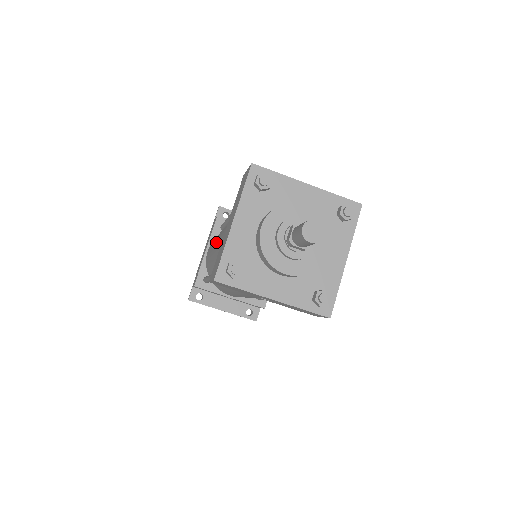
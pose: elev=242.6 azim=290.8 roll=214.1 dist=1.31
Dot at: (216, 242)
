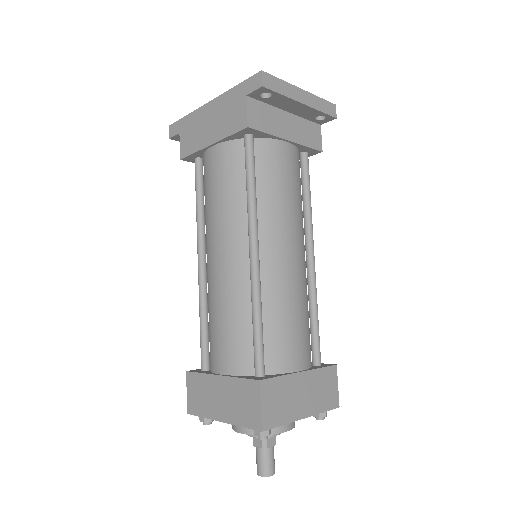
Dot at: (217, 260)
